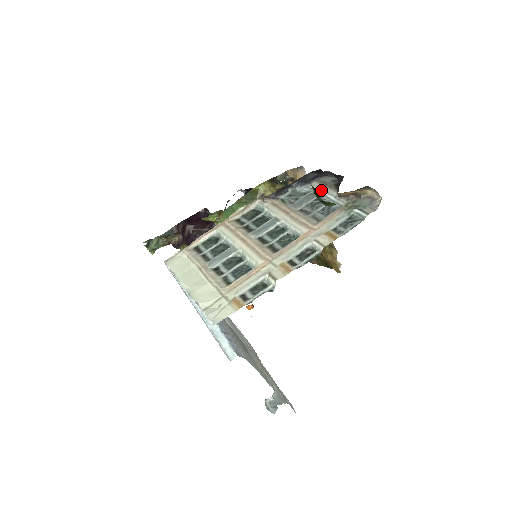
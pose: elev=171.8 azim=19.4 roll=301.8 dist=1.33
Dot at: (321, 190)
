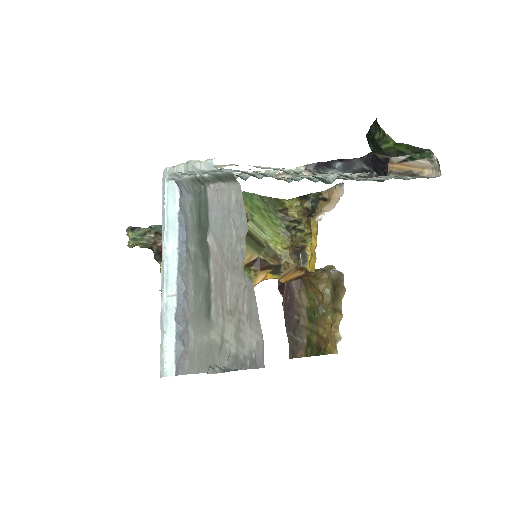
Dot at: (365, 178)
